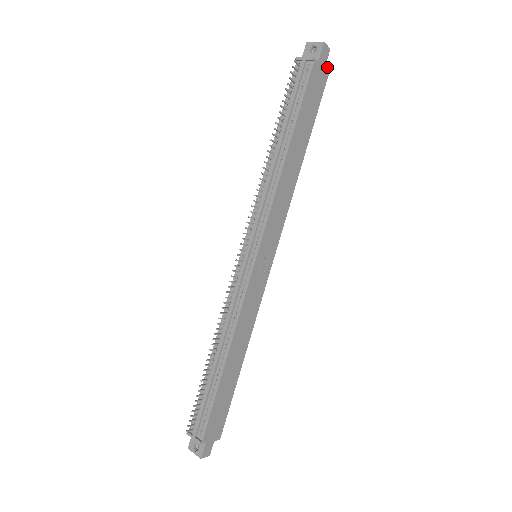
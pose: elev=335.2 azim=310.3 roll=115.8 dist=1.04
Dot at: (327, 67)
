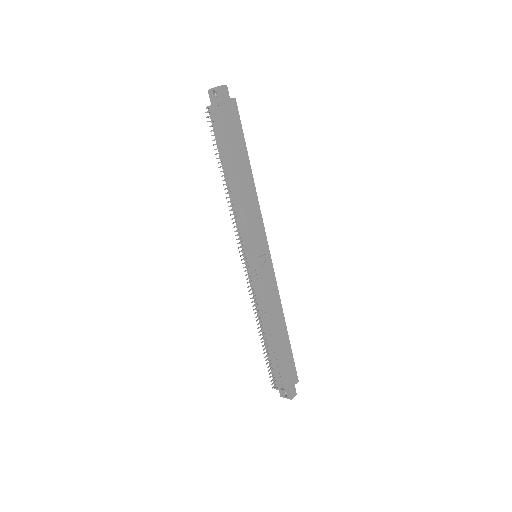
Dot at: (232, 99)
